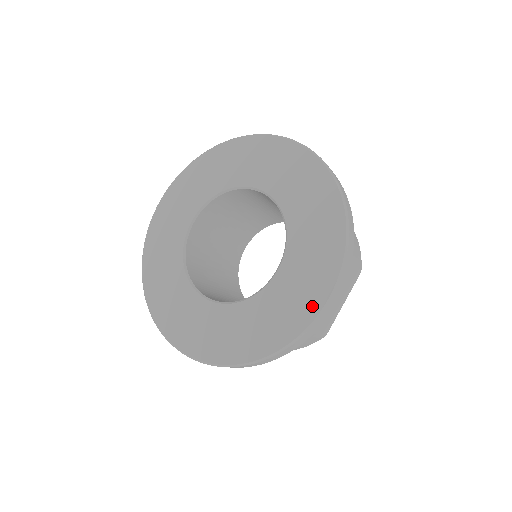
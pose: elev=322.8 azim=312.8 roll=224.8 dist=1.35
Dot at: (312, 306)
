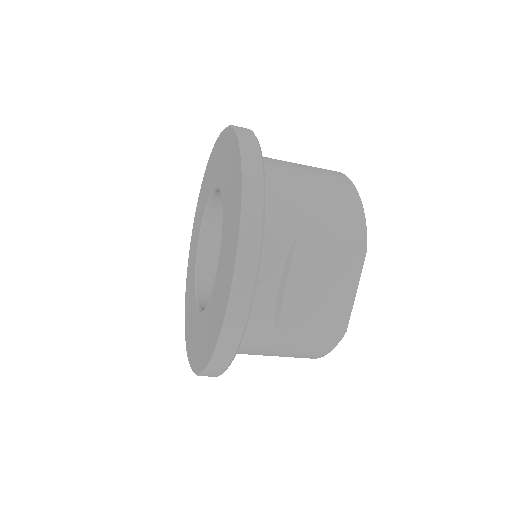
Dot at: (225, 300)
